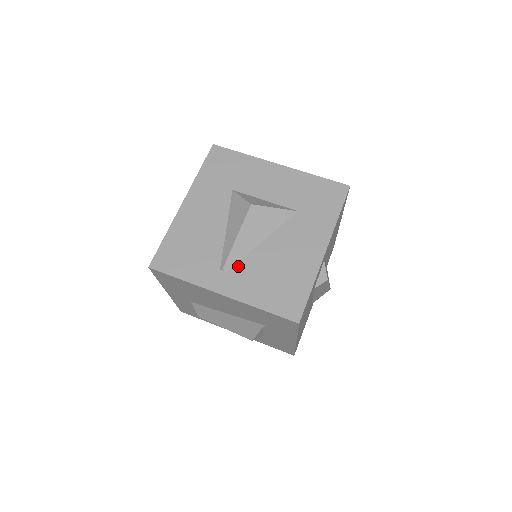
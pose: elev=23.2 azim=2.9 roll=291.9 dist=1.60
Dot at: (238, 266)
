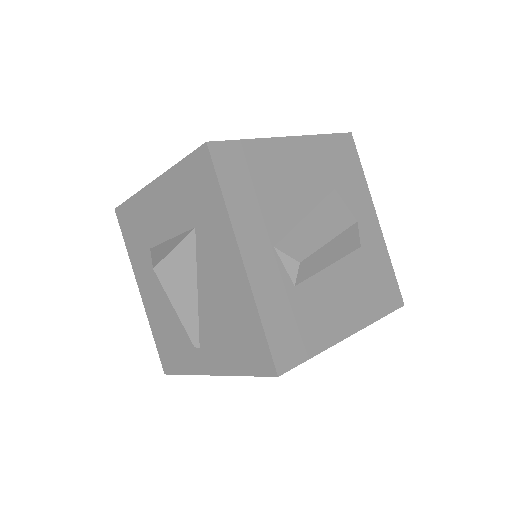
Dot at: (202, 335)
